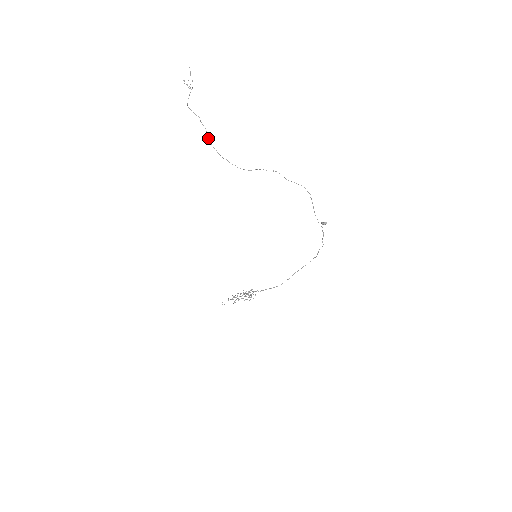
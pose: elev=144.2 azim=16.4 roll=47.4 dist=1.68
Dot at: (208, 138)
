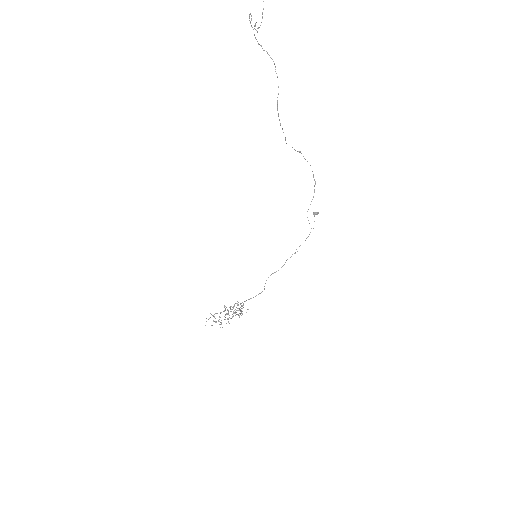
Dot at: occluded
